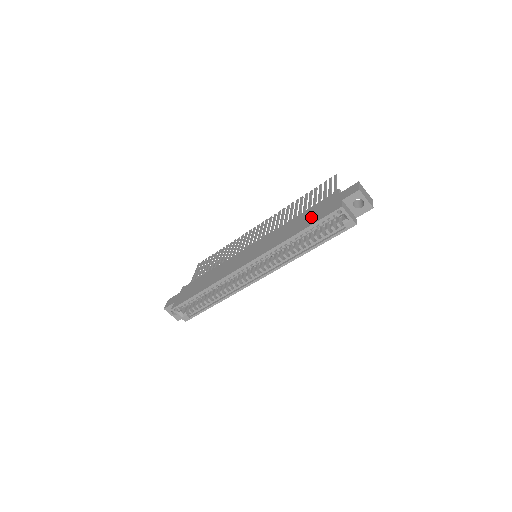
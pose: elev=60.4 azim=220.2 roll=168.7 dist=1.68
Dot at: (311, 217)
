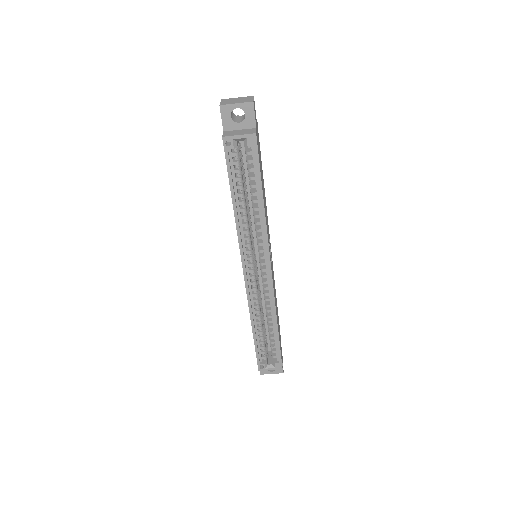
Dot at: occluded
